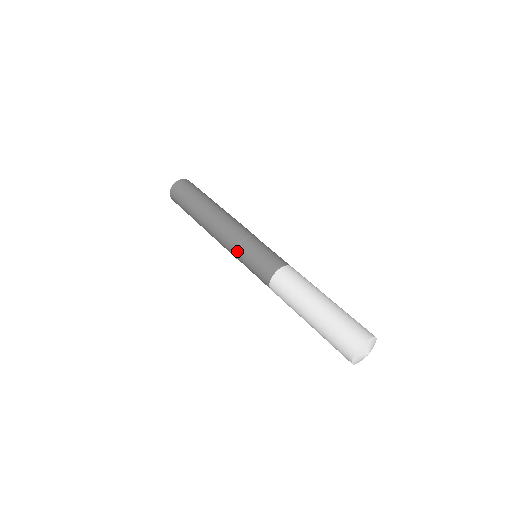
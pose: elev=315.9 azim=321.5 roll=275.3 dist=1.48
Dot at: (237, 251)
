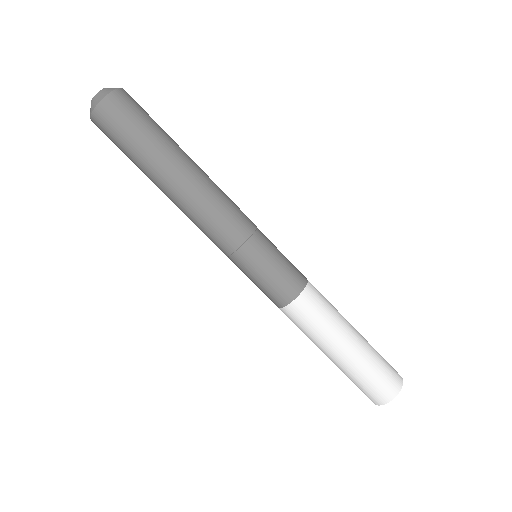
Dot at: (235, 254)
